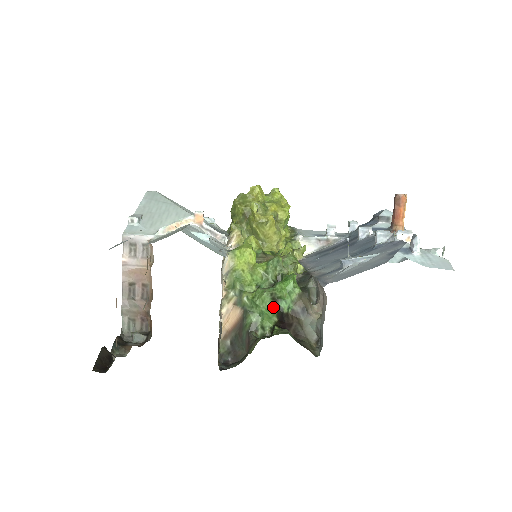
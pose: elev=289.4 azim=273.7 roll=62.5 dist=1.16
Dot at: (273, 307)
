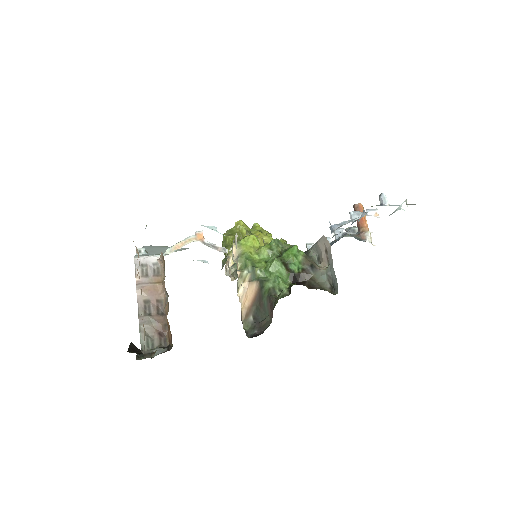
Dot at: (285, 270)
